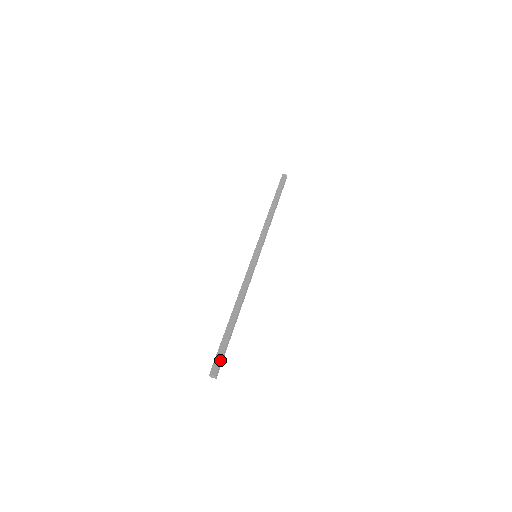
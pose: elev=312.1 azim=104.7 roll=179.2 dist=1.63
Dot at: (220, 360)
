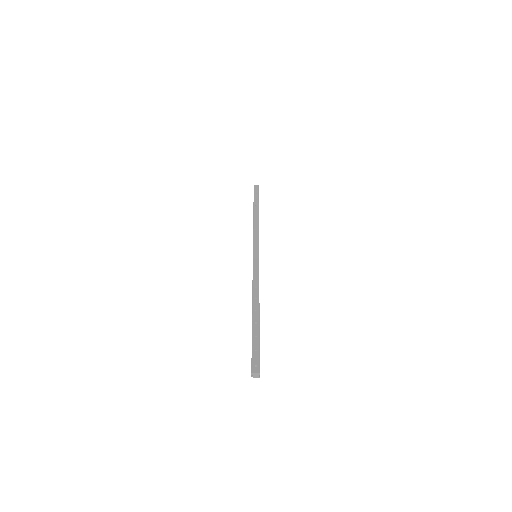
Dot at: (258, 356)
